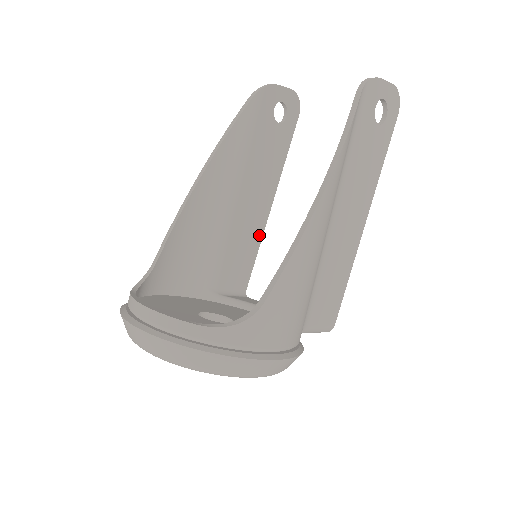
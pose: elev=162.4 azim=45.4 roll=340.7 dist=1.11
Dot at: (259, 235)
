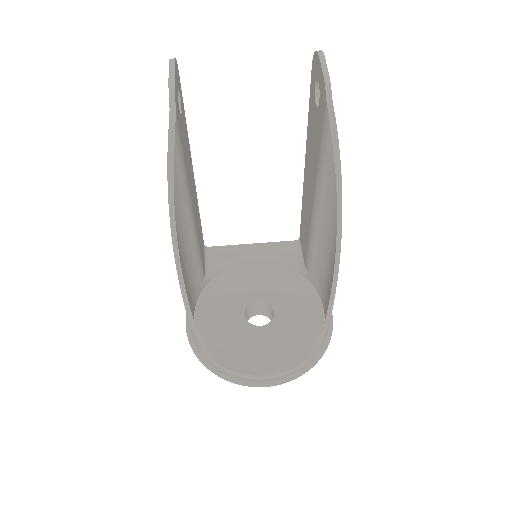
Dot at: (197, 206)
